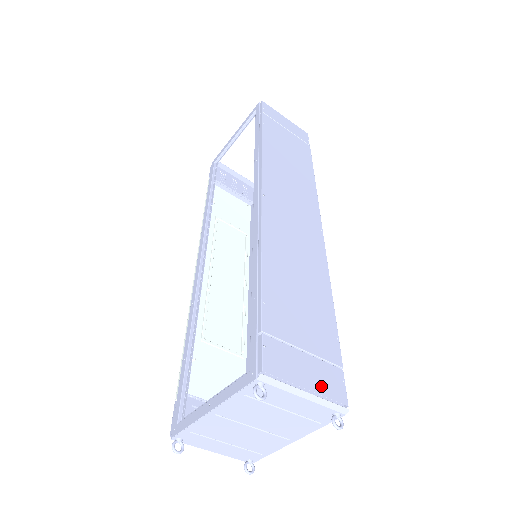
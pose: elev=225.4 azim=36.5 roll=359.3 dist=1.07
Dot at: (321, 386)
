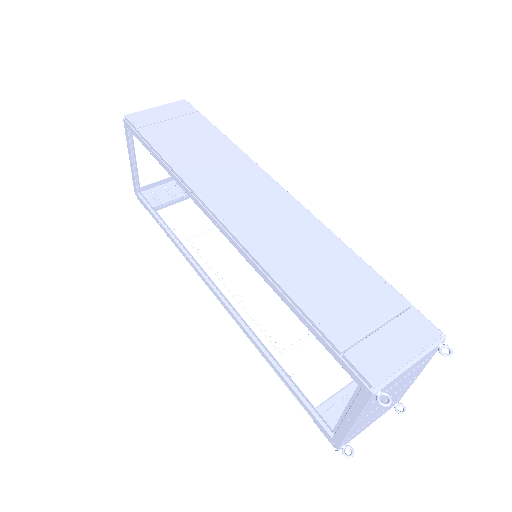
Dot at: (414, 342)
